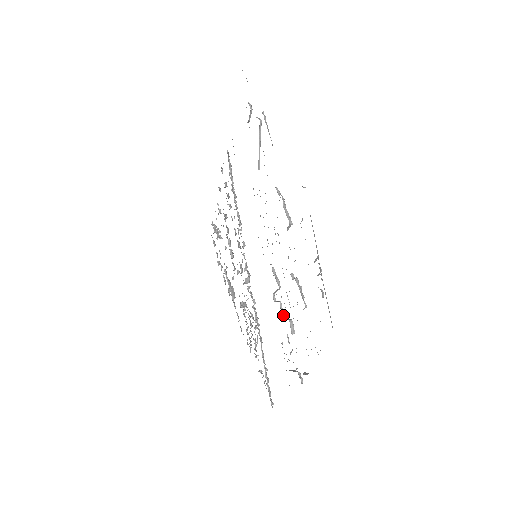
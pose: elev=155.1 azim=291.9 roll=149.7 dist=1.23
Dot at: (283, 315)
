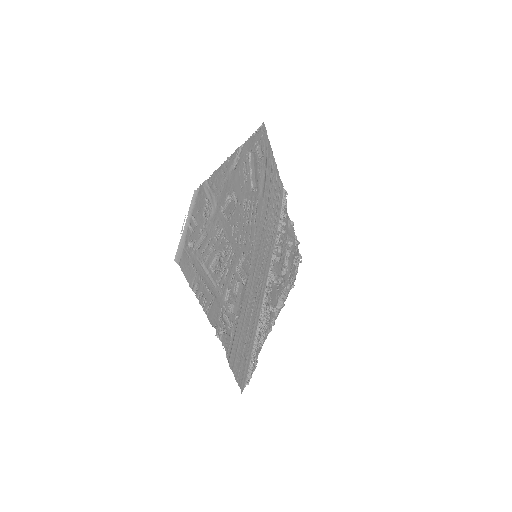
Dot at: (237, 292)
